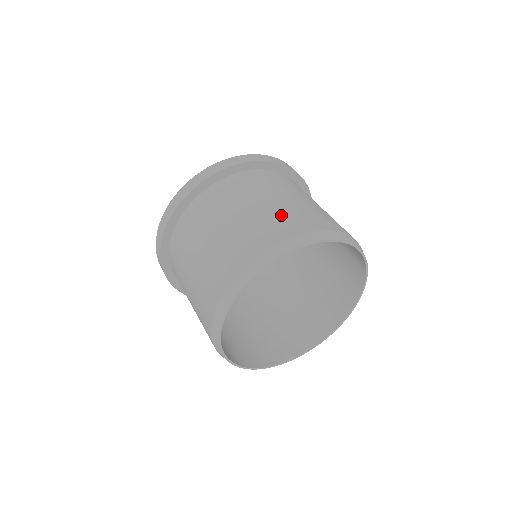
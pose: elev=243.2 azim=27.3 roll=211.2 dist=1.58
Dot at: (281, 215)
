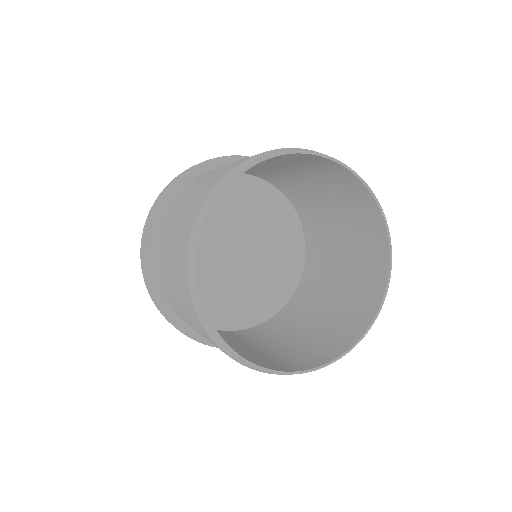
Dot at: (217, 174)
